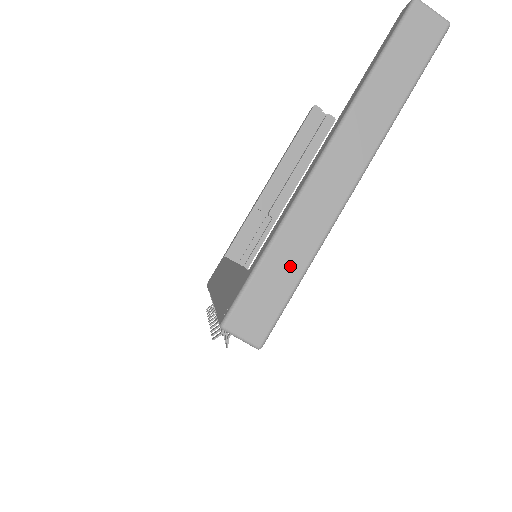
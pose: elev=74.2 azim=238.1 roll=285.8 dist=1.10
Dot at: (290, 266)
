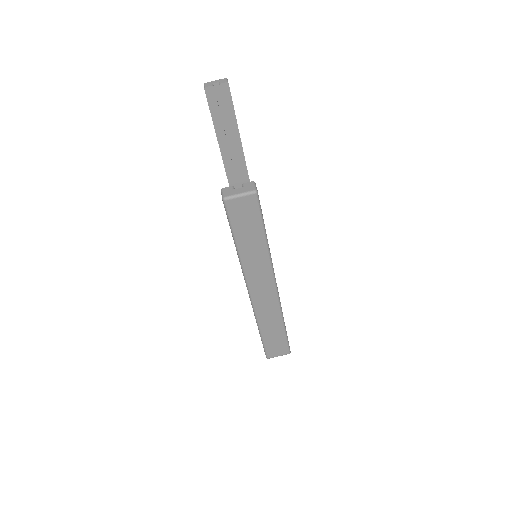
Dot at: (276, 329)
